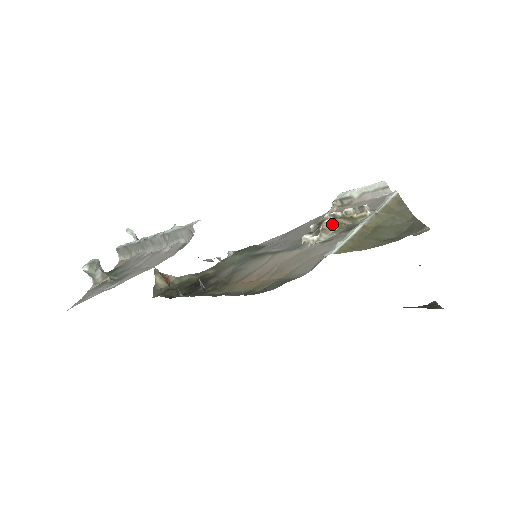
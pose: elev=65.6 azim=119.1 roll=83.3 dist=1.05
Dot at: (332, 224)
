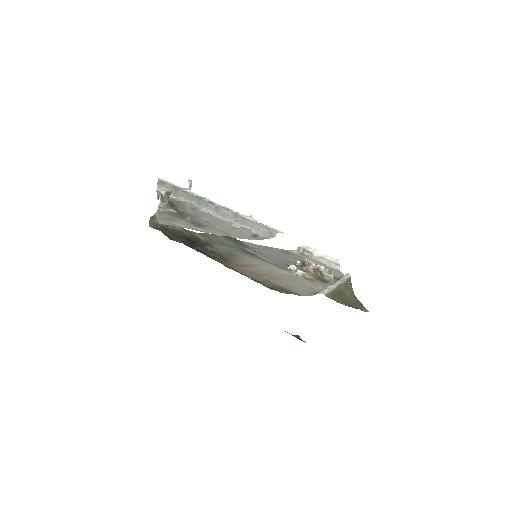
Dot at: (314, 271)
